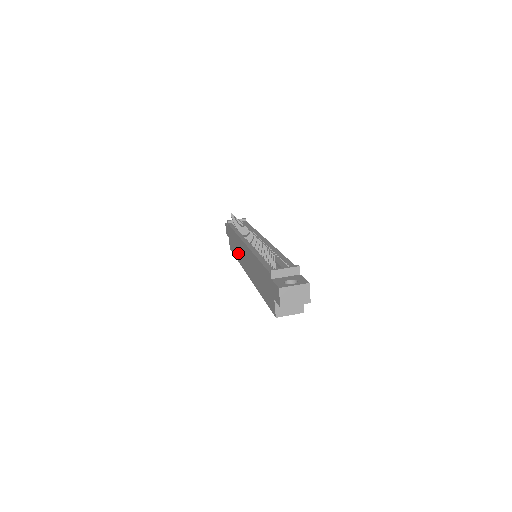
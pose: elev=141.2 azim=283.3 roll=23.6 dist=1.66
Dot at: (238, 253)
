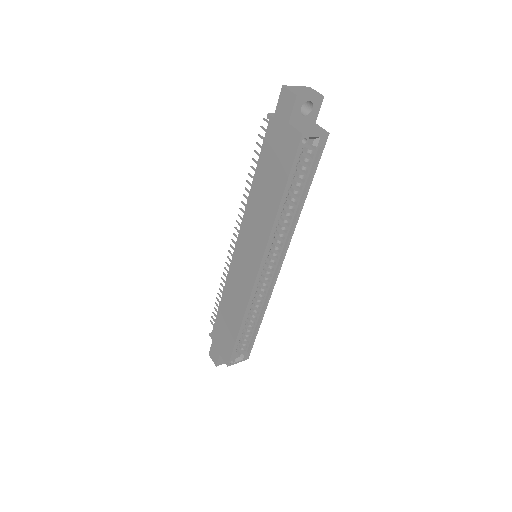
Dot at: (236, 305)
